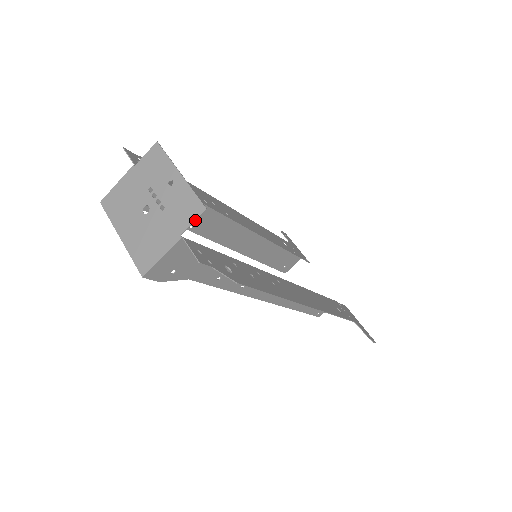
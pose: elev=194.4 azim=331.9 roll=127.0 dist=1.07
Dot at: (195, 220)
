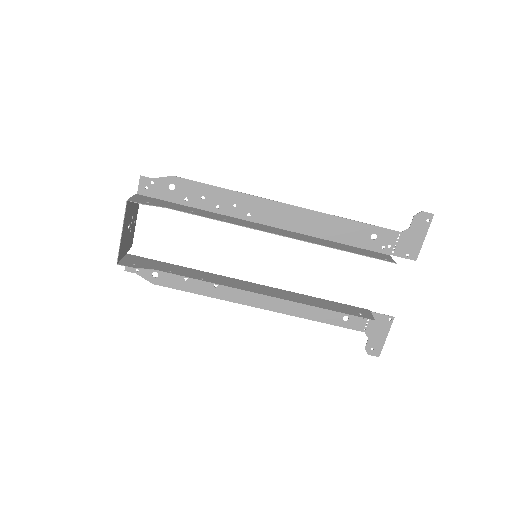
Dot at: occluded
